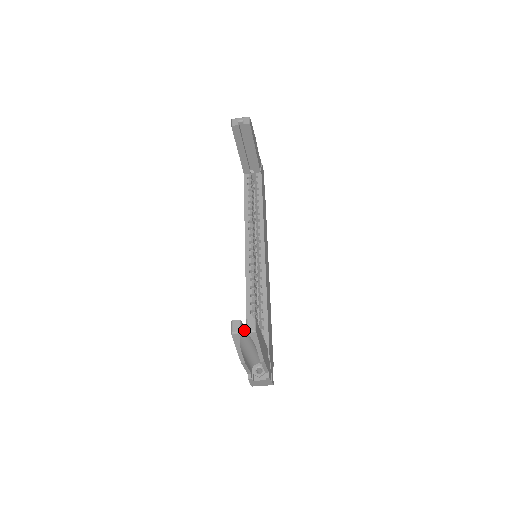
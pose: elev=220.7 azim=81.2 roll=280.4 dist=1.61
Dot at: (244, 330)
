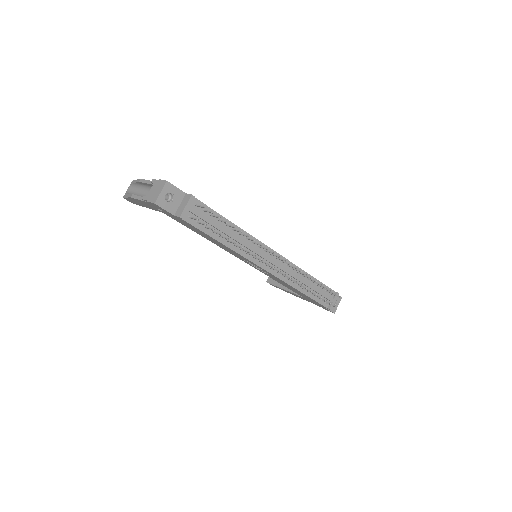
Dot at: occluded
